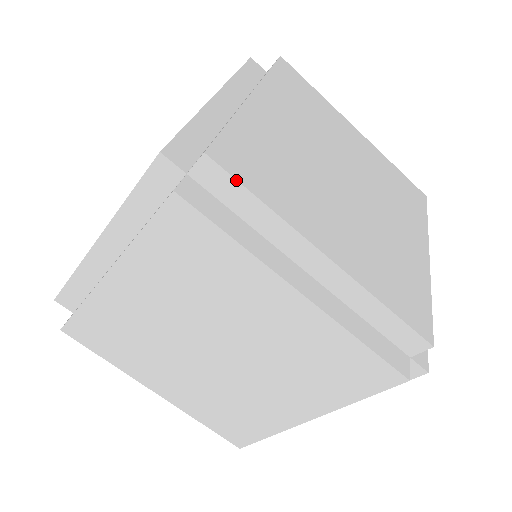
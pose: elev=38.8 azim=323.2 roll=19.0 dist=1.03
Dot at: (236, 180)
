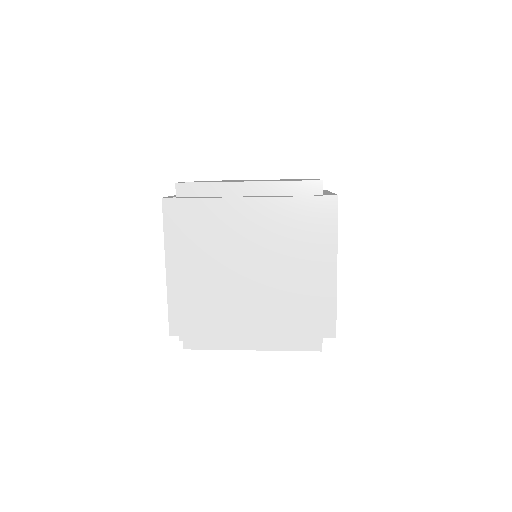
Dot at: occluded
